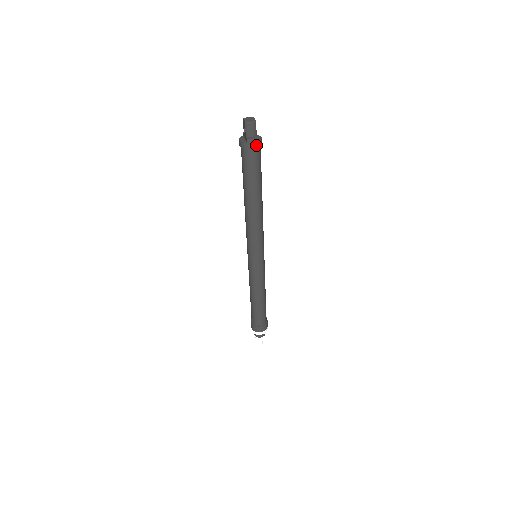
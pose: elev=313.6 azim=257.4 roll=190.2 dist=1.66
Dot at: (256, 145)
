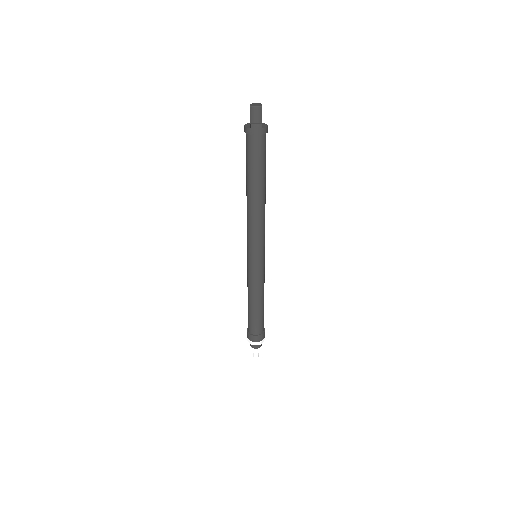
Dot at: (260, 132)
